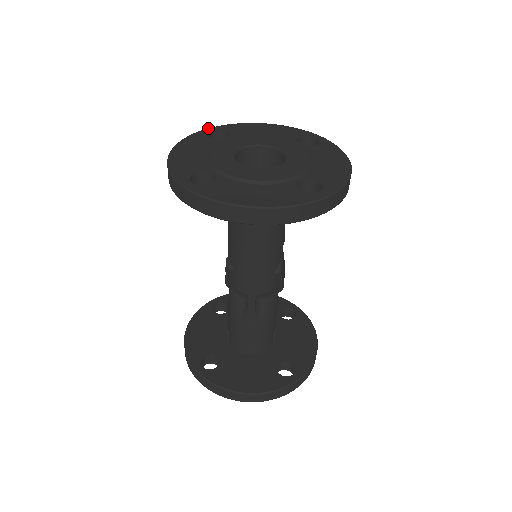
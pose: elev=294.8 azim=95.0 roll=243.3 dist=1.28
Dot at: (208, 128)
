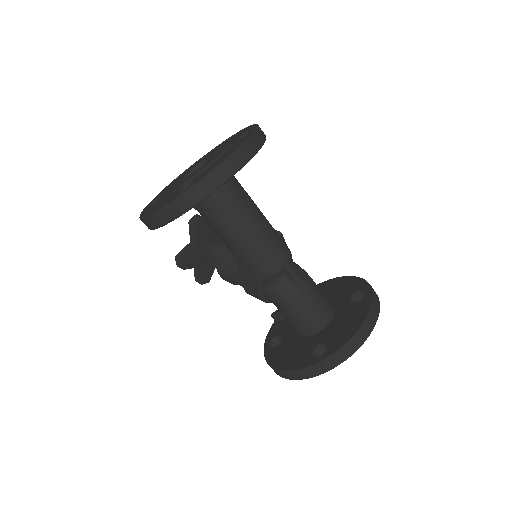
Dot at: (143, 209)
